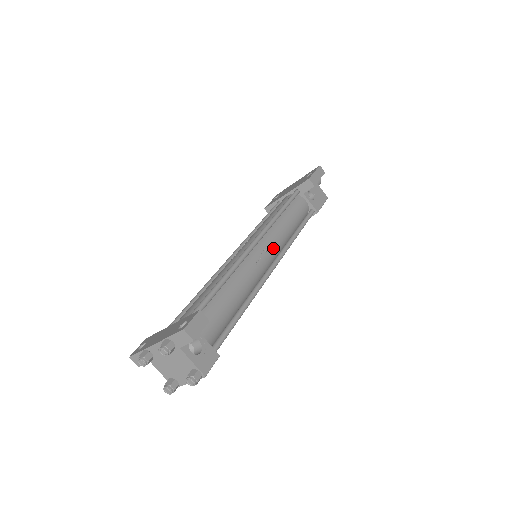
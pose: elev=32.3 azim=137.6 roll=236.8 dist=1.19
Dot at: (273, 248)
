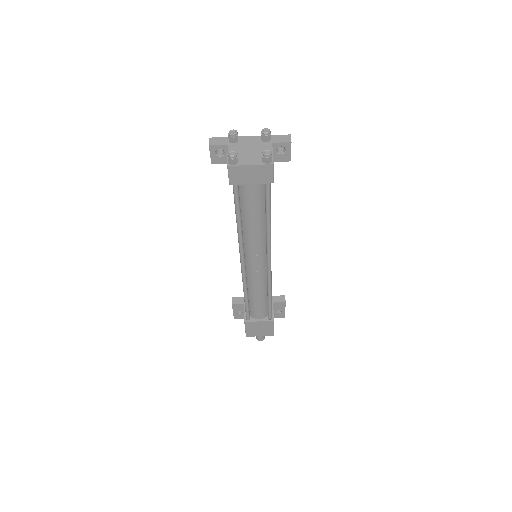
Dot at: occluded
